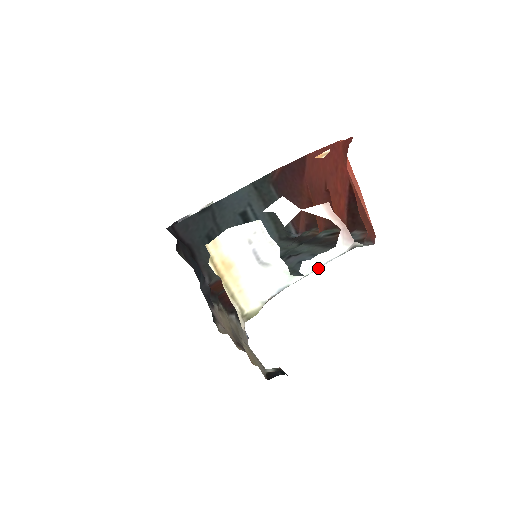
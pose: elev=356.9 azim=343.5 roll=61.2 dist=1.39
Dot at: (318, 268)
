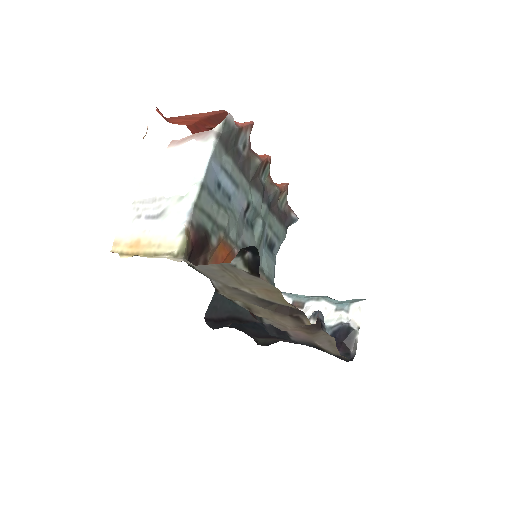
Dot at: (205, 171)
